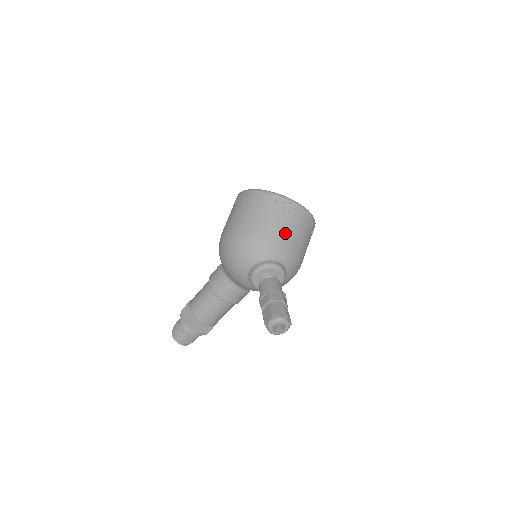
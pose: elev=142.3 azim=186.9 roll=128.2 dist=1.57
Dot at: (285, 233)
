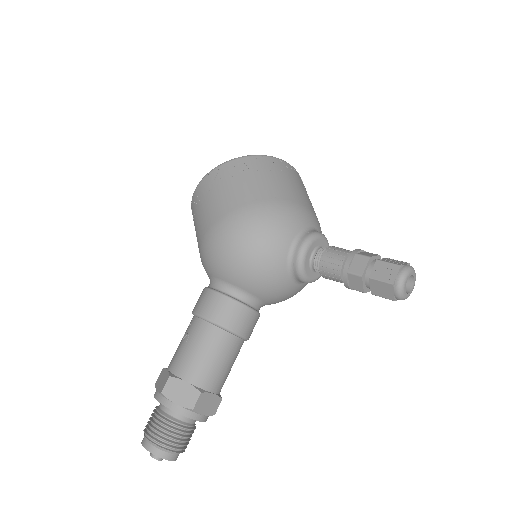
Dot at: (305, 197)
